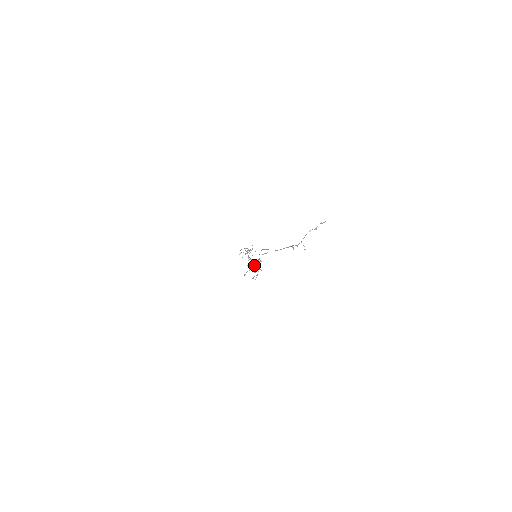
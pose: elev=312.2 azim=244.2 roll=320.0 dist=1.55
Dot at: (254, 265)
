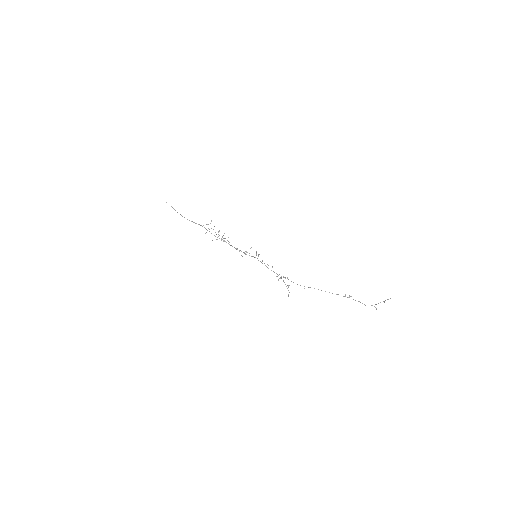
Dot at: (247, 252)
